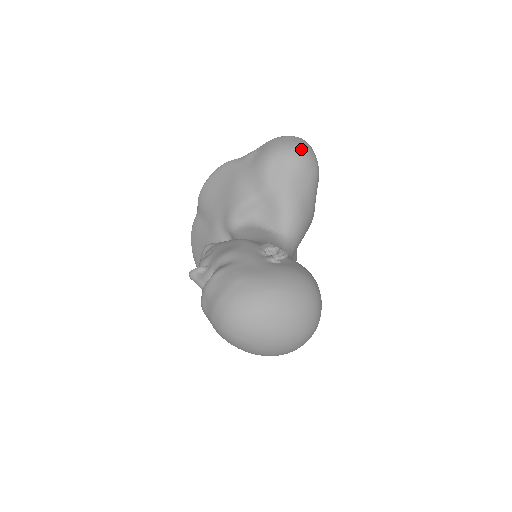
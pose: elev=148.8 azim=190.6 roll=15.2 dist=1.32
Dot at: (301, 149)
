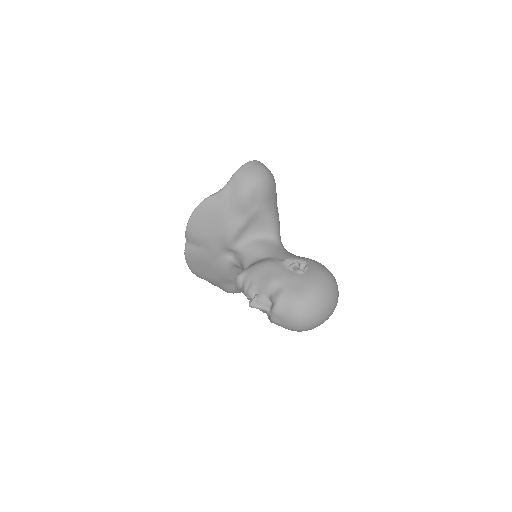
Dot at: (264, 174)
